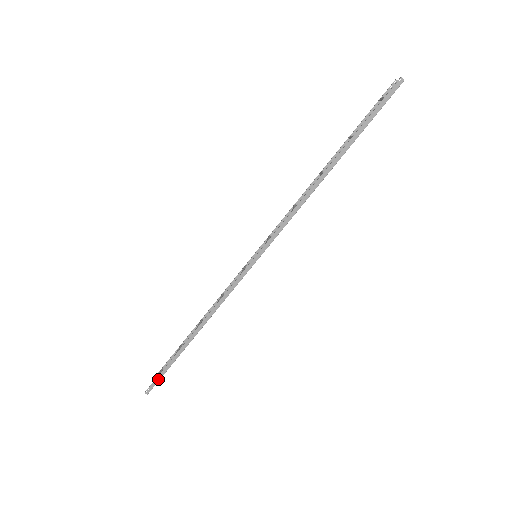
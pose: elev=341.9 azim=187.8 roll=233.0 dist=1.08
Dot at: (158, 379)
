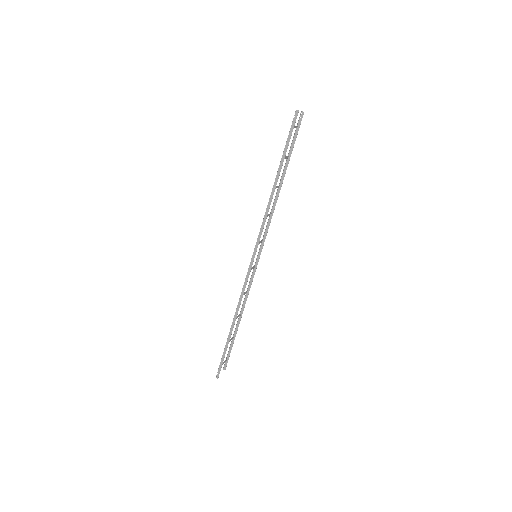
Dot at: (221, 364)
